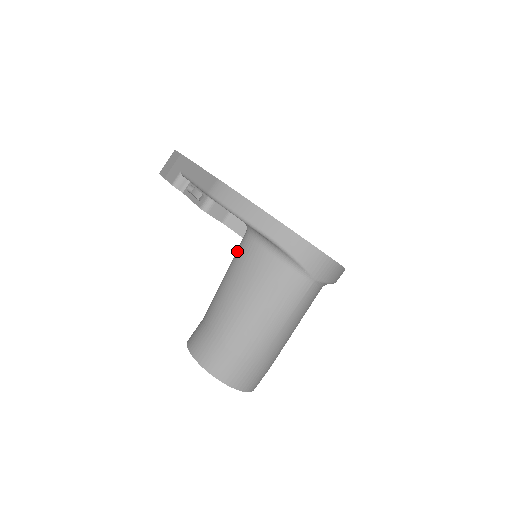
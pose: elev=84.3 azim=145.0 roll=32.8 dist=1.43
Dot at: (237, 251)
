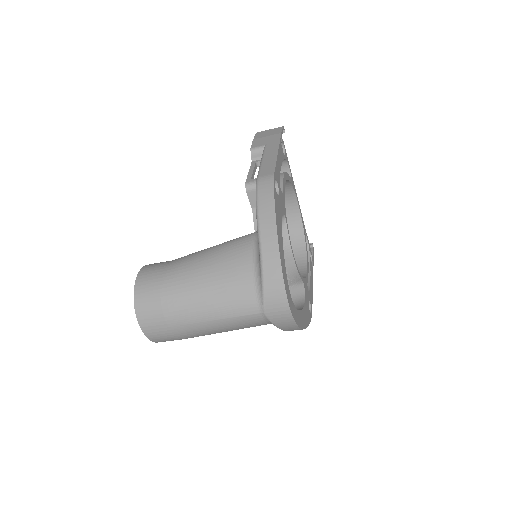
Dot at: (237, 238)
